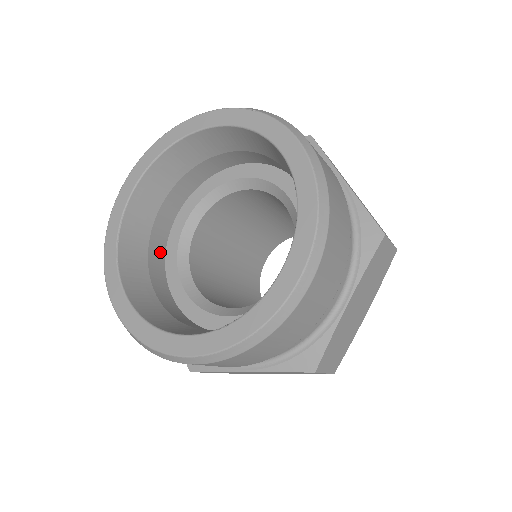
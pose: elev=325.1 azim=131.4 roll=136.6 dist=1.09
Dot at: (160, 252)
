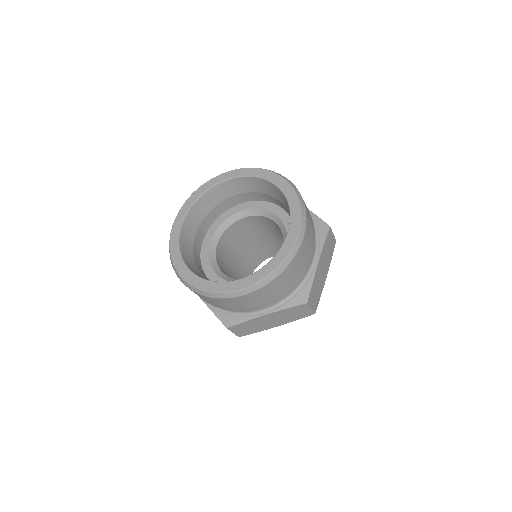
Dot at: (198, 258)
